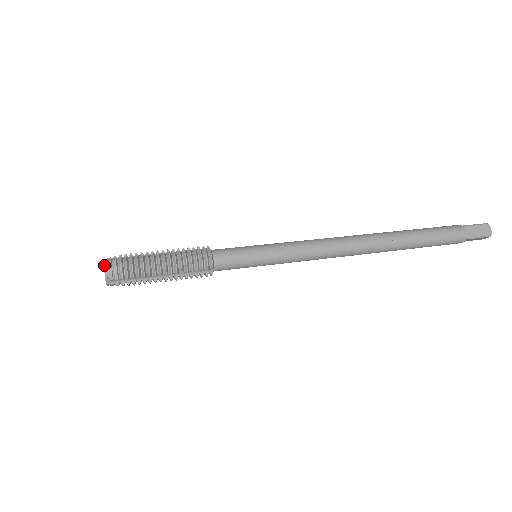
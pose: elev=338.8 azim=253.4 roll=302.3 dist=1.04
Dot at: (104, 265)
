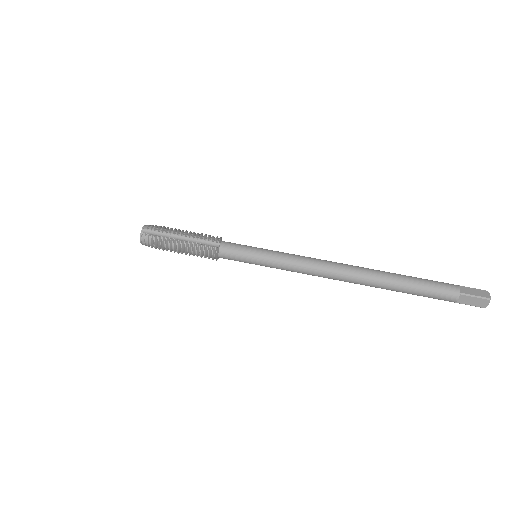
Dot at: (140, 237)
